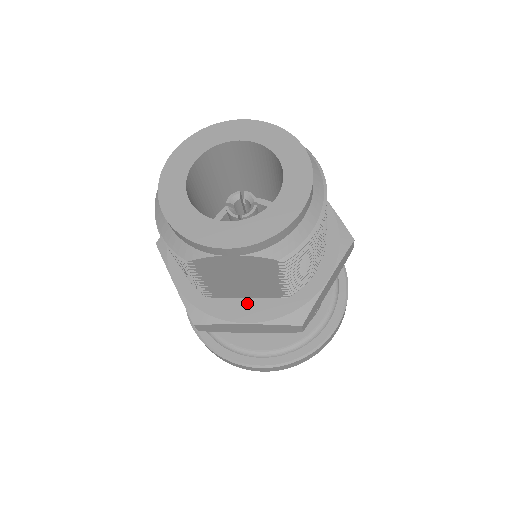
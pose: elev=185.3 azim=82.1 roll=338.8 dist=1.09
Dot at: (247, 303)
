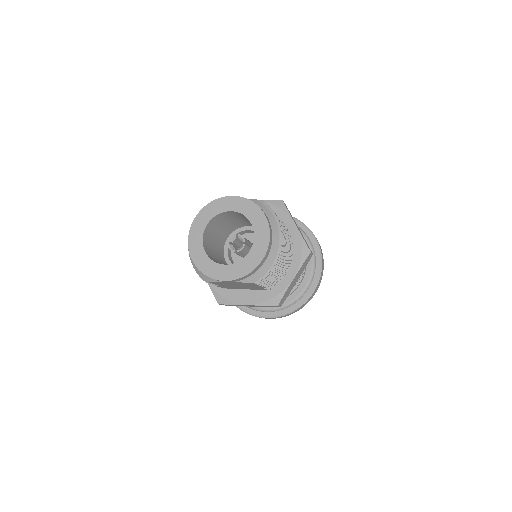
Dot at: (247, 293)
